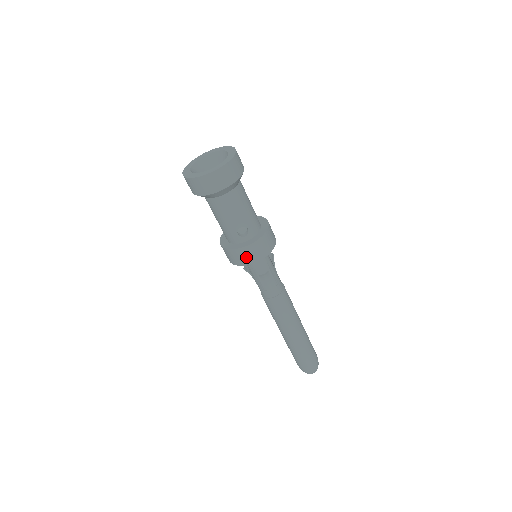
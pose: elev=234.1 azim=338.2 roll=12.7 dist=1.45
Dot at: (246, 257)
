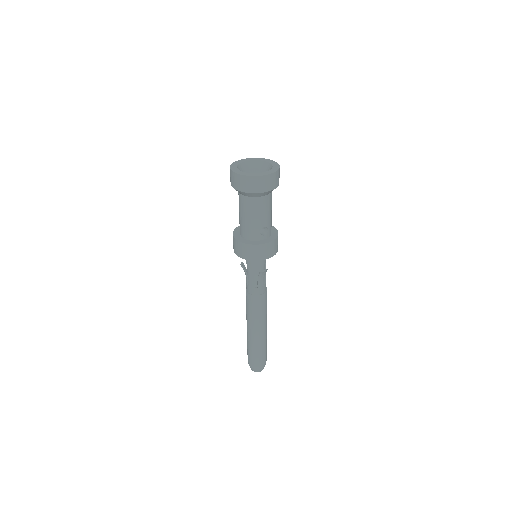
Dot at: (262, 253)
